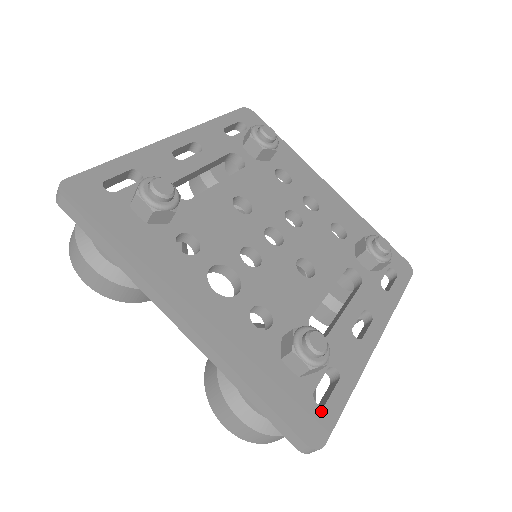
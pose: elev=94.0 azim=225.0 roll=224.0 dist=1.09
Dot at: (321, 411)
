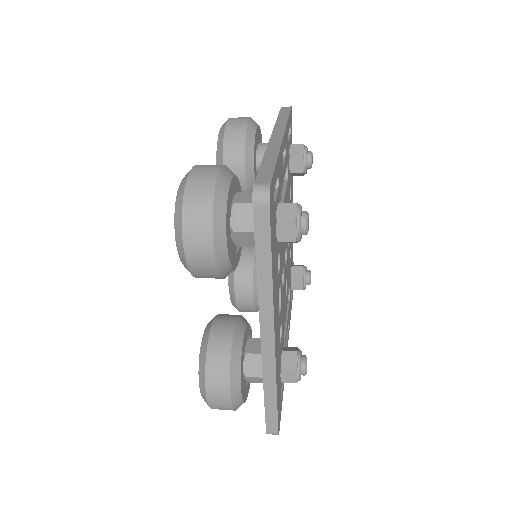
Dot at: occluded
